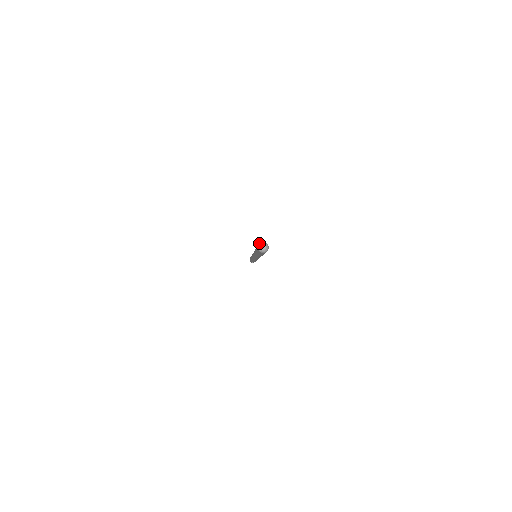
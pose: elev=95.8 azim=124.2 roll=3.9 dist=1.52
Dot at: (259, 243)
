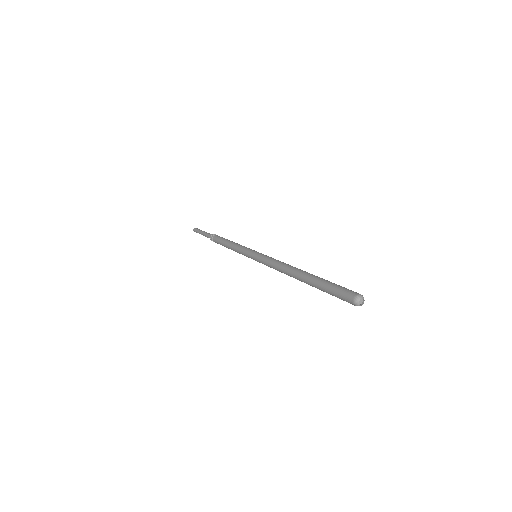
Dot at: (353, 301)
